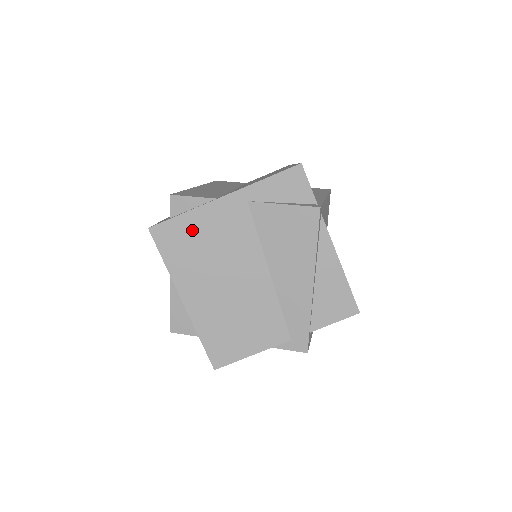
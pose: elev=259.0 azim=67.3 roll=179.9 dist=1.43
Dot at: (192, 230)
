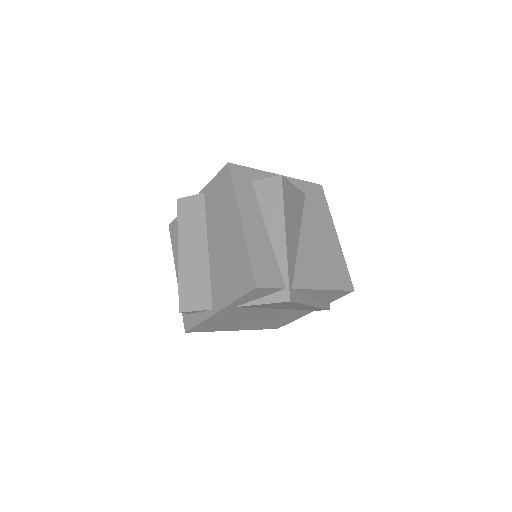
Dot at: (212, 323)
